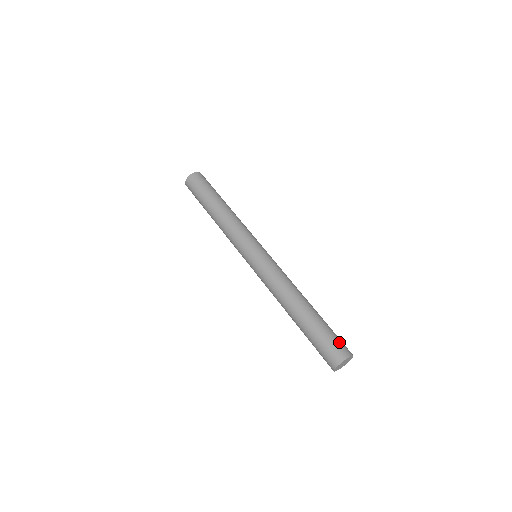
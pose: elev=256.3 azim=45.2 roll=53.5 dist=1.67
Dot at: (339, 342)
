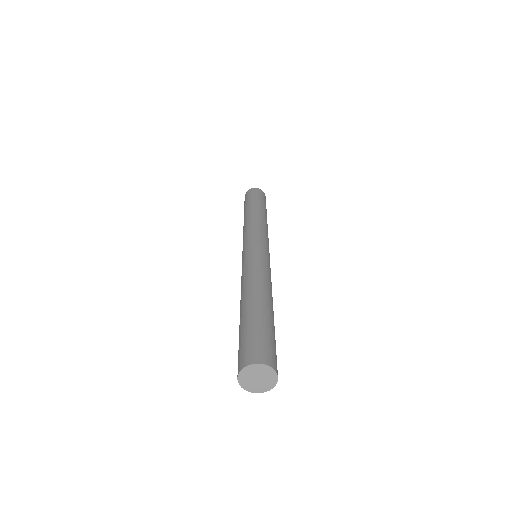
Dot at: (267, 345)
